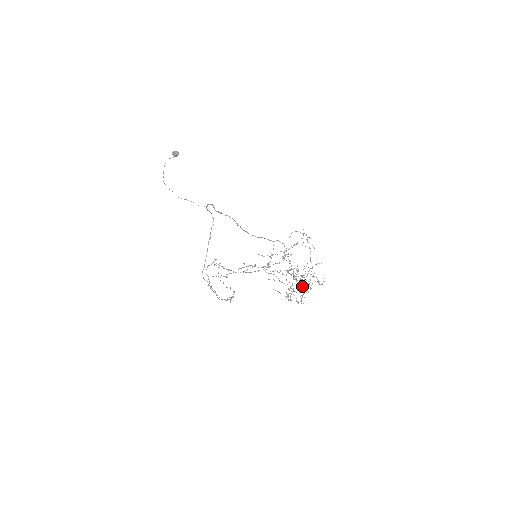
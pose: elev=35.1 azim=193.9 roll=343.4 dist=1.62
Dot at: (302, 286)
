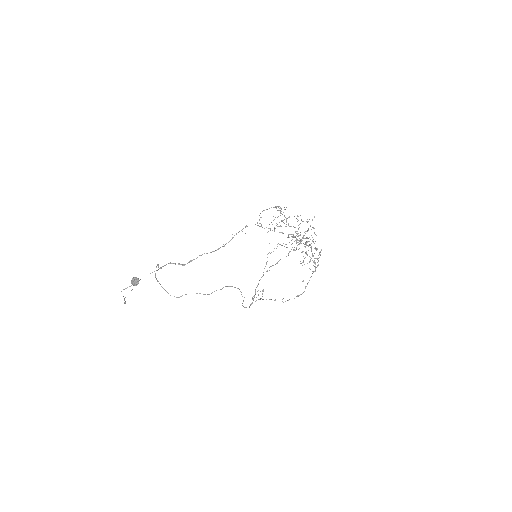
Dot at: (306, 238)
